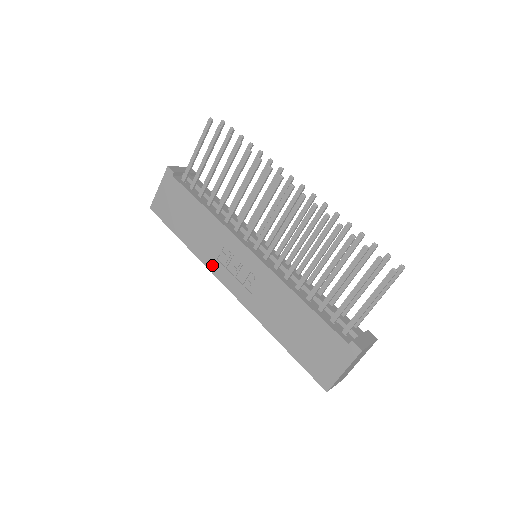
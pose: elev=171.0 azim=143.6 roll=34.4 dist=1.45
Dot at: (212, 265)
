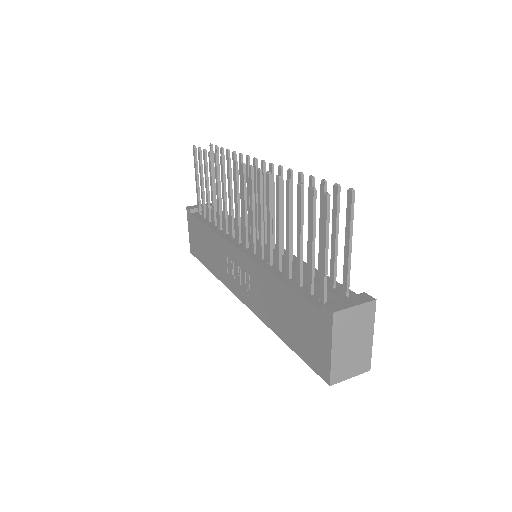
Dot at: (227, 282)
